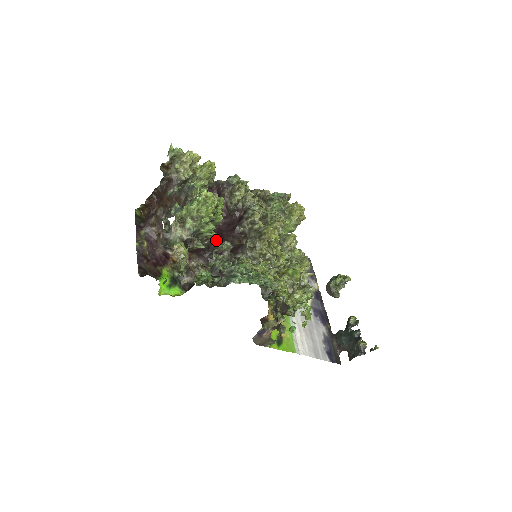
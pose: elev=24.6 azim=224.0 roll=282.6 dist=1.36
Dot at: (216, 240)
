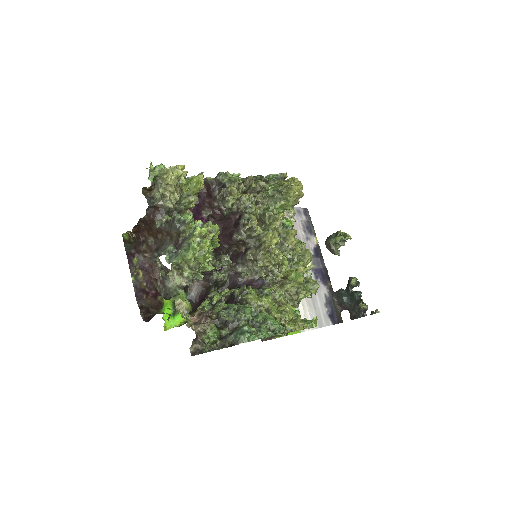
Dot at: (214, 254)
